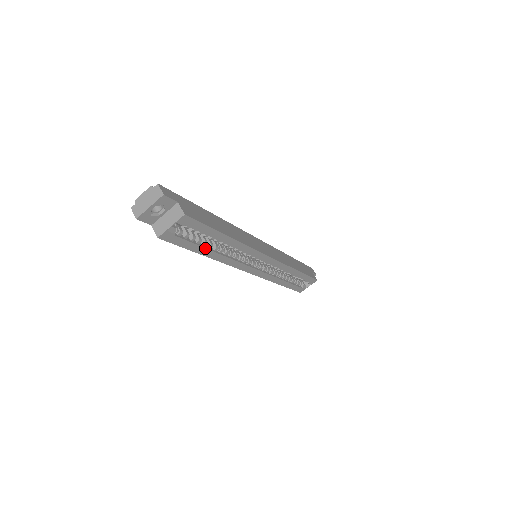
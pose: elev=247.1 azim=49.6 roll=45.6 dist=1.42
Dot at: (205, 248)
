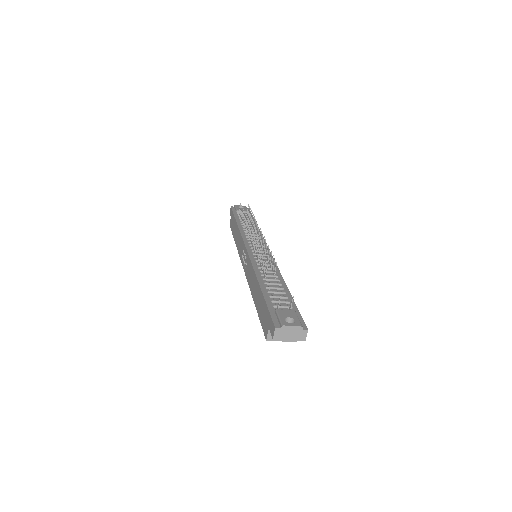
Dot at: occluded
